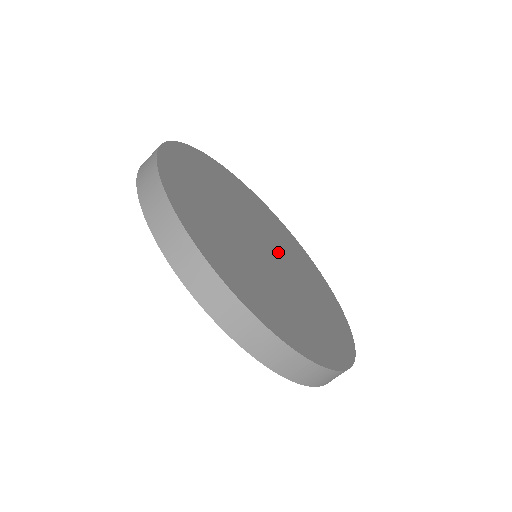
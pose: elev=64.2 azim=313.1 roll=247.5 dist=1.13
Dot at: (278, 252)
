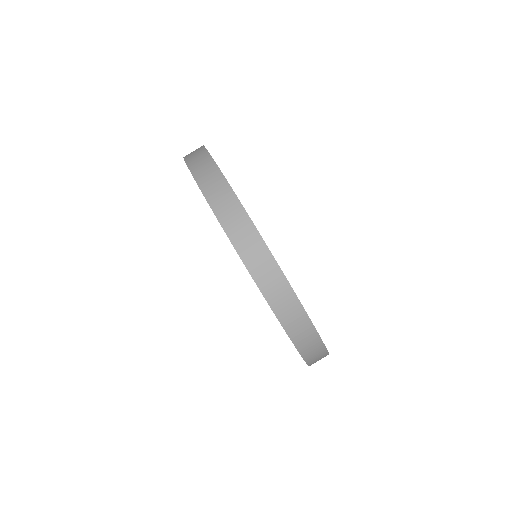
Dot at: occluded
